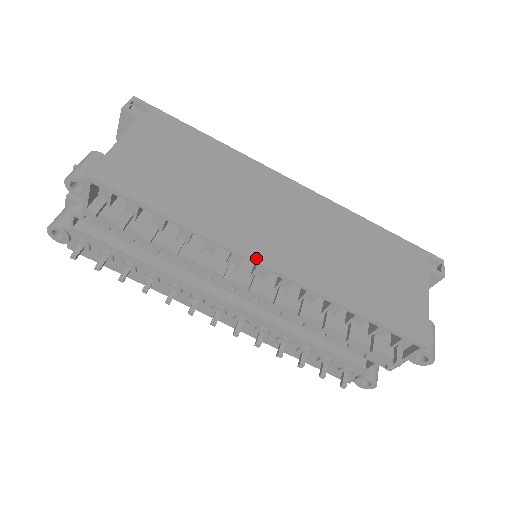
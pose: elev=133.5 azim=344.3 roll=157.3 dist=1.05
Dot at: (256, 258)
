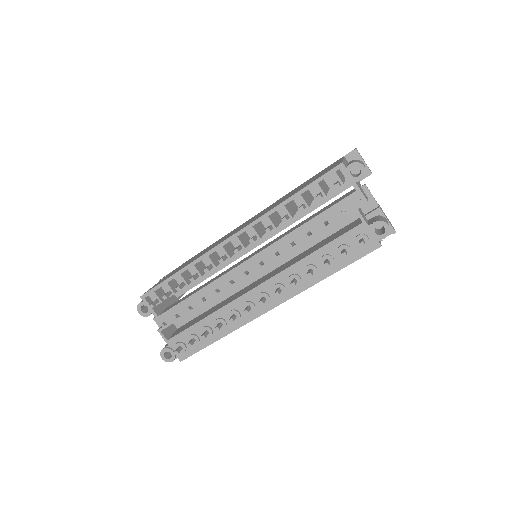
Dot at: (226, 239)
